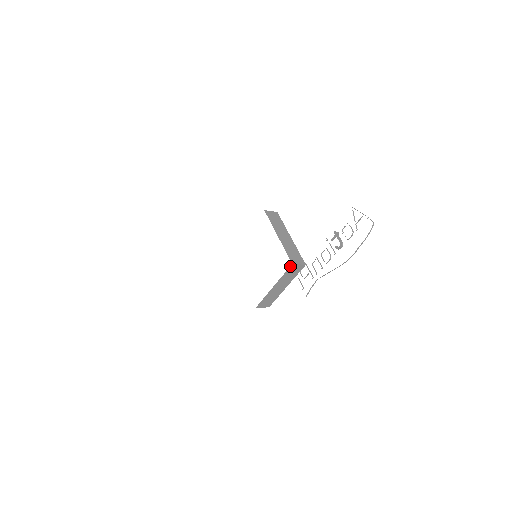
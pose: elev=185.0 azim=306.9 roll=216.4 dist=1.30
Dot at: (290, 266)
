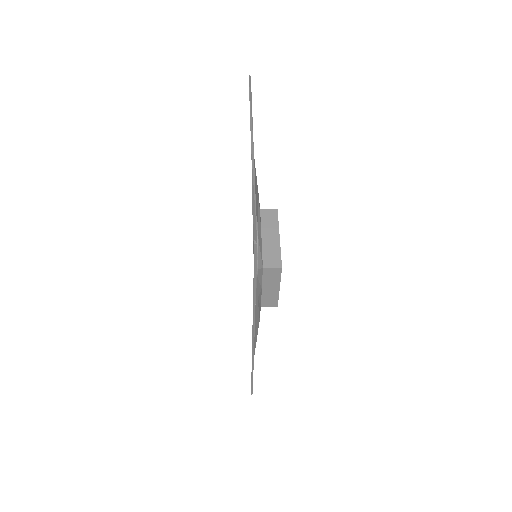
Dot at: (263, 270)
